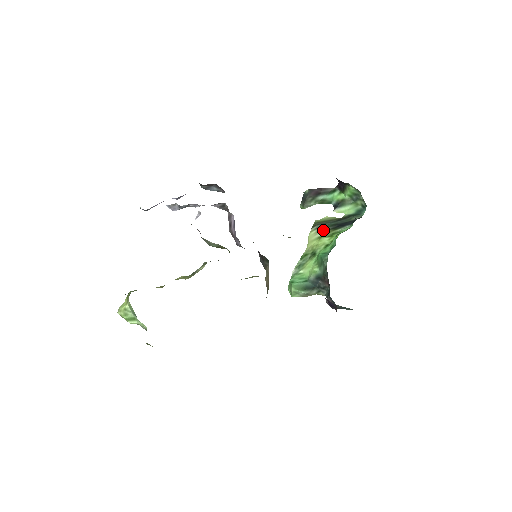
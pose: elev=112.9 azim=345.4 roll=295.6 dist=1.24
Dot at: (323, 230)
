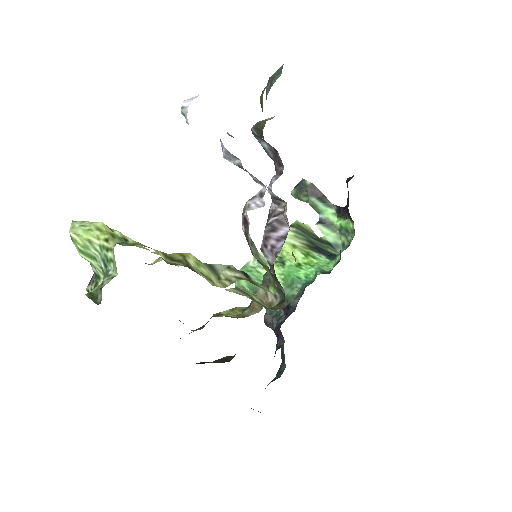
Dot at: (300, 239)
